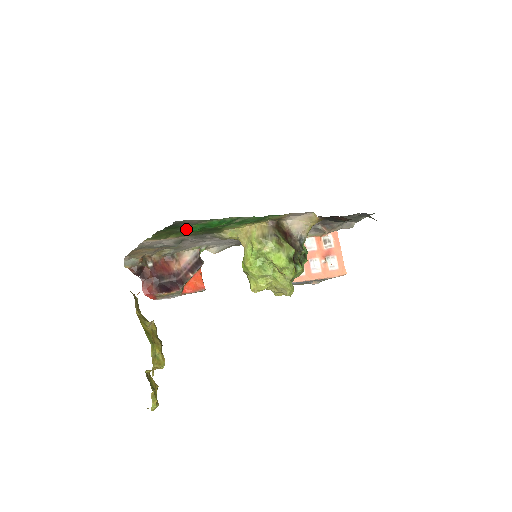
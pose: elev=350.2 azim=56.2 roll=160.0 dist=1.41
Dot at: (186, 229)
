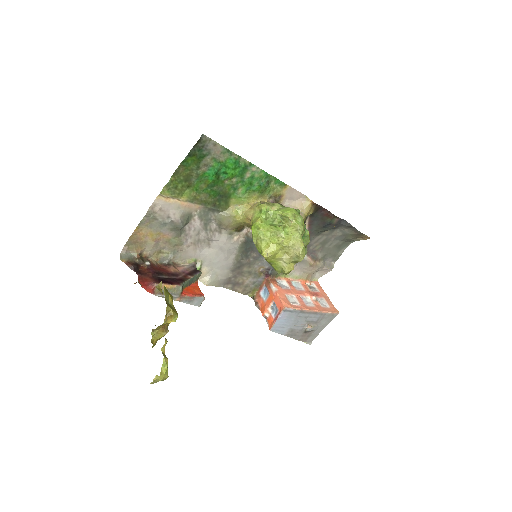
Dot at: (204, 172)
